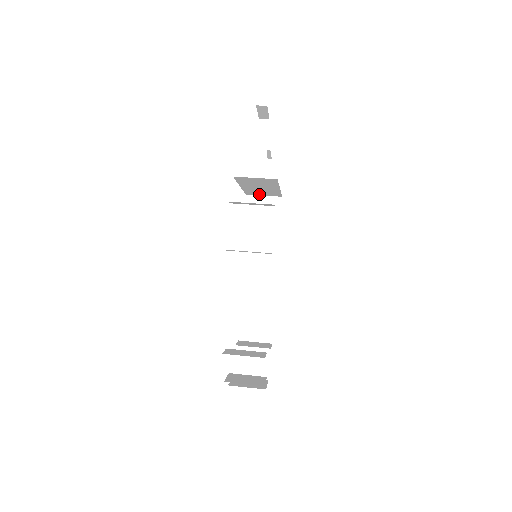
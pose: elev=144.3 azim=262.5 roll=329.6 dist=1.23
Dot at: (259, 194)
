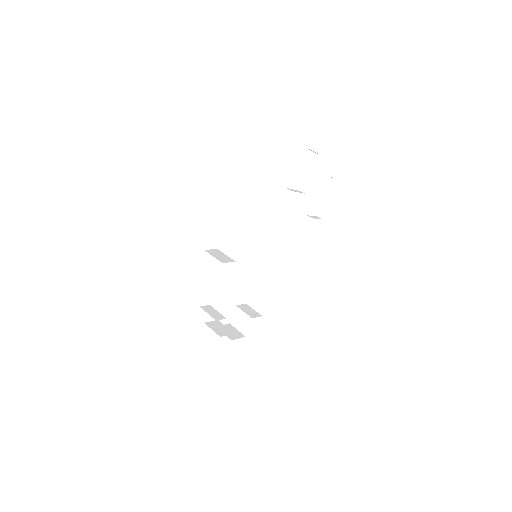
Dot at: (271, 215)
